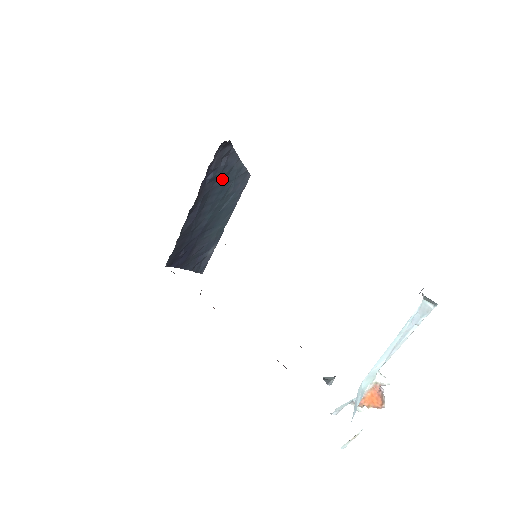
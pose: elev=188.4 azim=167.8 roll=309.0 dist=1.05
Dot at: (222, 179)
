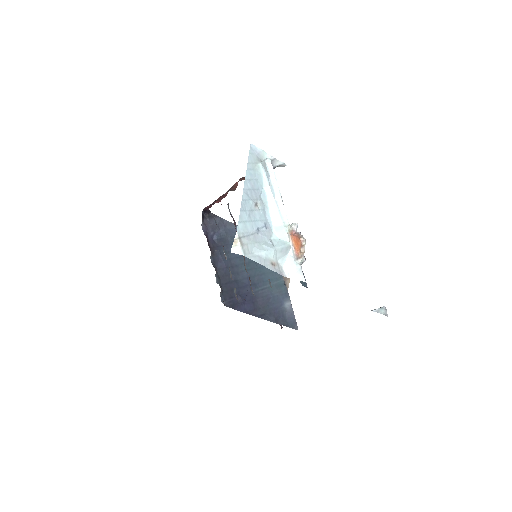
Dot at: occluded
